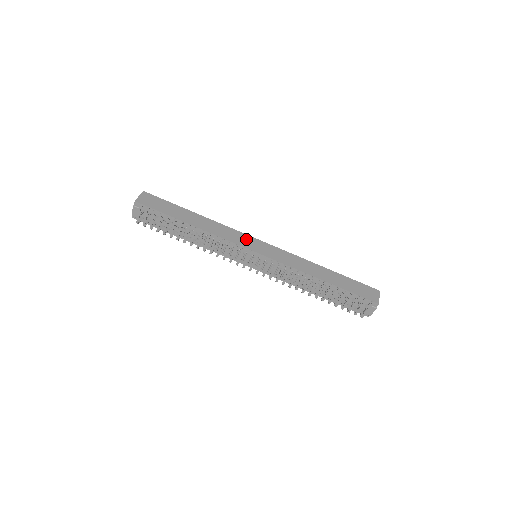
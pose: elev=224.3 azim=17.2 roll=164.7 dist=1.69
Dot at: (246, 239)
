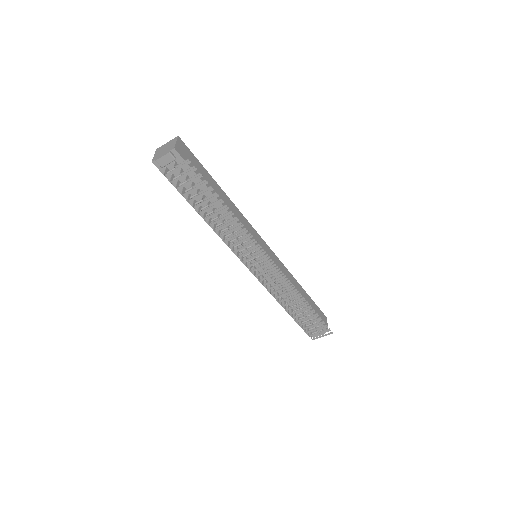
Dot at: (257, 236)
